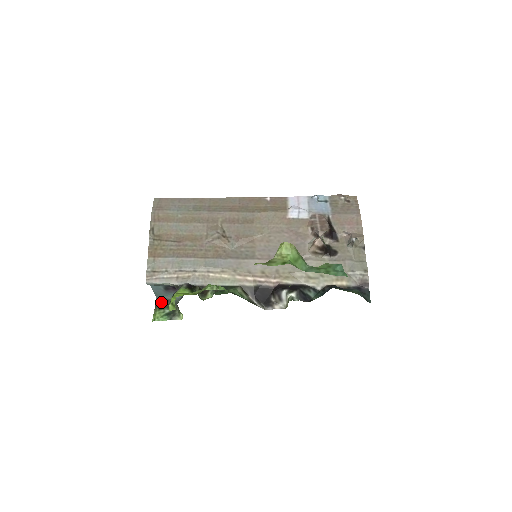
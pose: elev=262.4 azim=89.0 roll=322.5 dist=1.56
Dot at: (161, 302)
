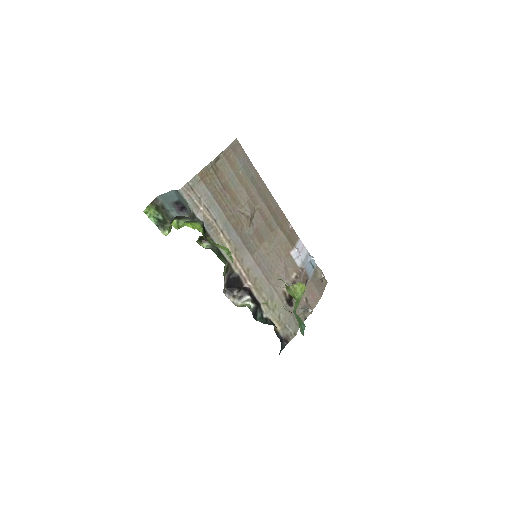
Dot at: (159, 204)
